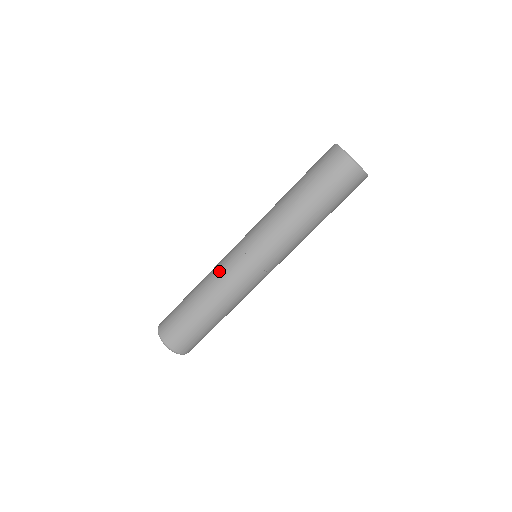
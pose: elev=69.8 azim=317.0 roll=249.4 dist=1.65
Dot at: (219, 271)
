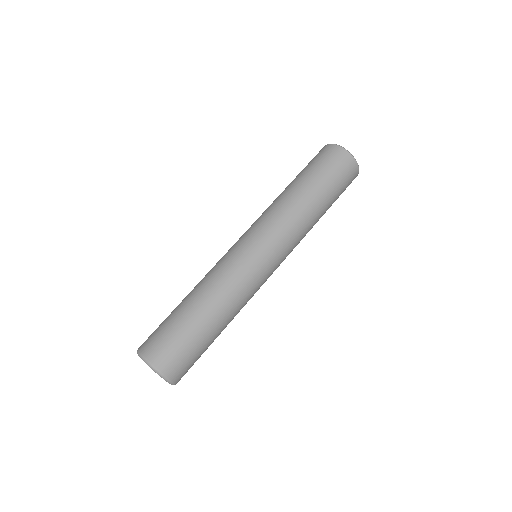
Dot at: (230, 275)
